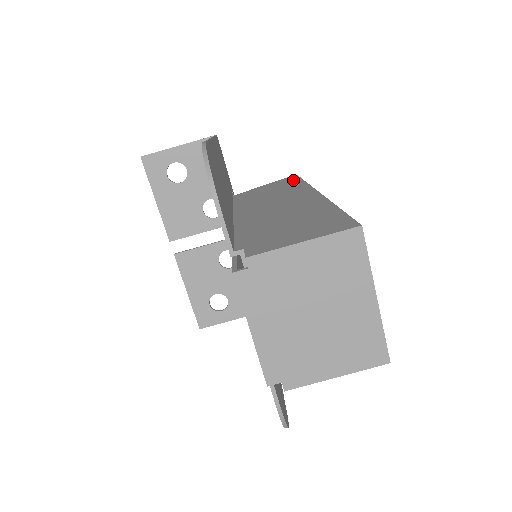
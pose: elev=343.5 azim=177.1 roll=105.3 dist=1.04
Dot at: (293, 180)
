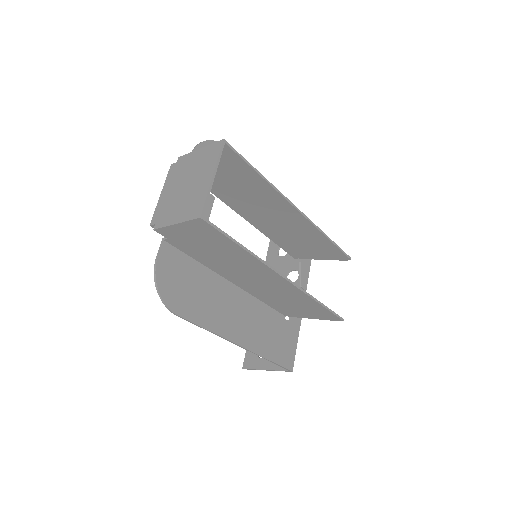
Dot at: (332, 247)
